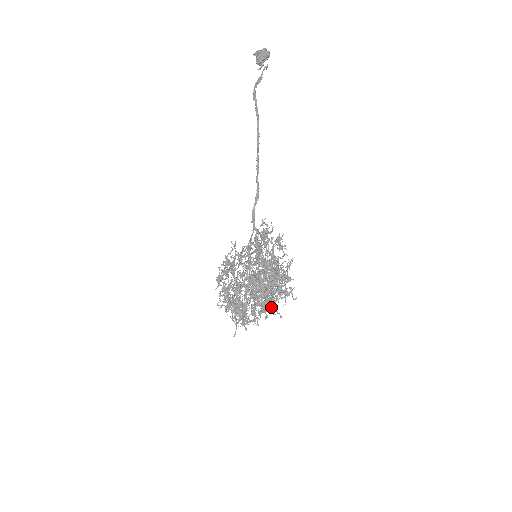
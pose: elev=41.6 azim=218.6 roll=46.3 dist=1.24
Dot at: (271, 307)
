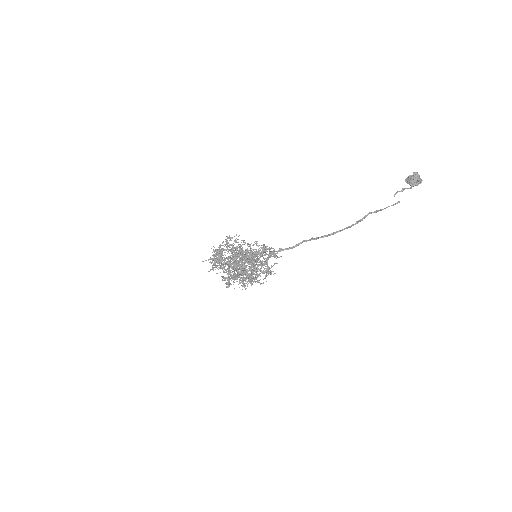
Dot at: (228, 287)
